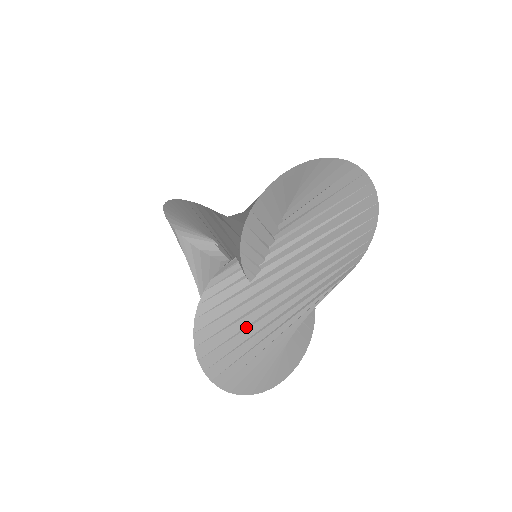
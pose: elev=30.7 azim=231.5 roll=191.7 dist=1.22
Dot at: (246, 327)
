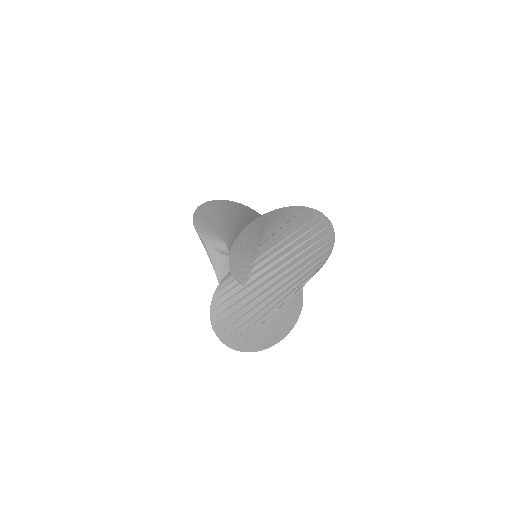
Dot at: (246, 313)
